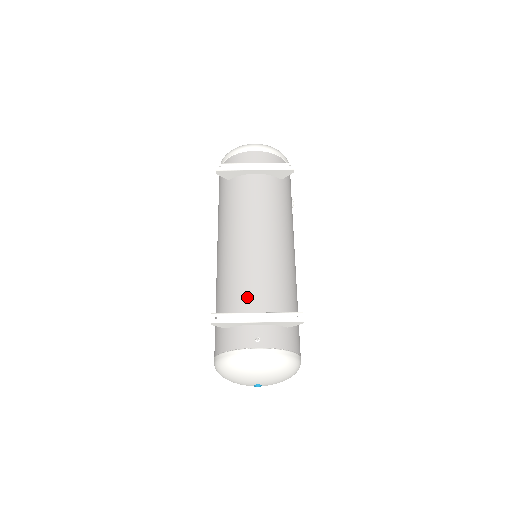
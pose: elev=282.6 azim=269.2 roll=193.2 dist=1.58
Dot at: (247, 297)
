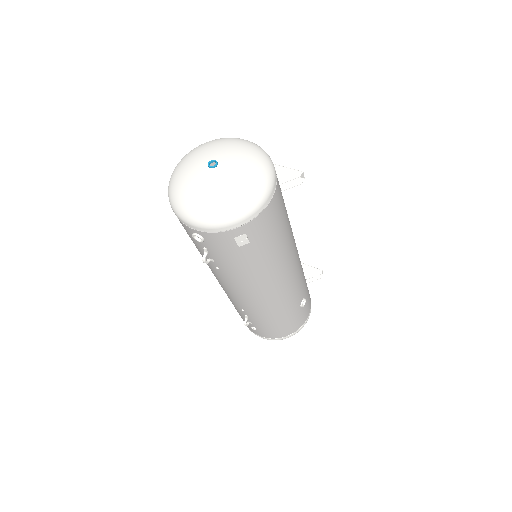
Dot at: occluded
